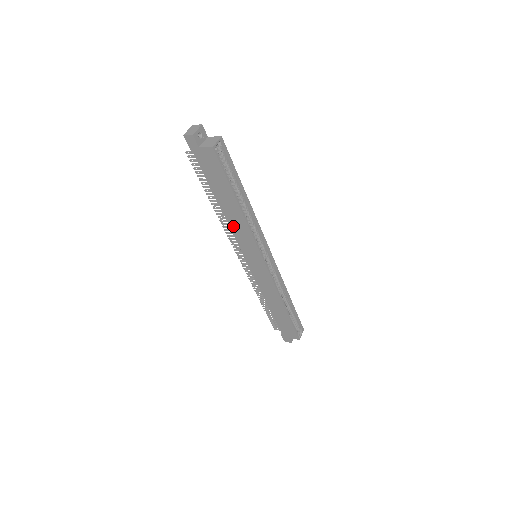
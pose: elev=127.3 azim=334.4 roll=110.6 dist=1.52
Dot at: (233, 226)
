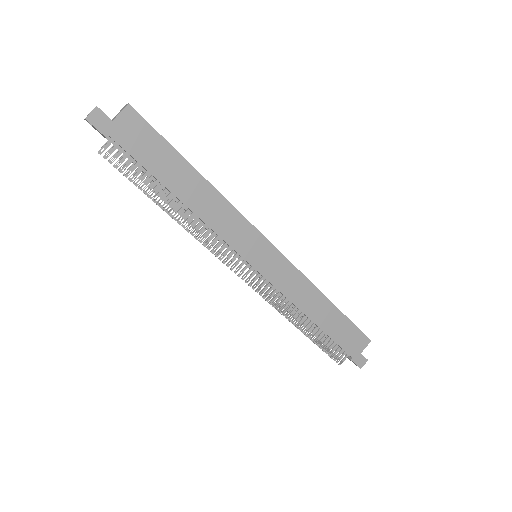
Dot at: (211, 220)
